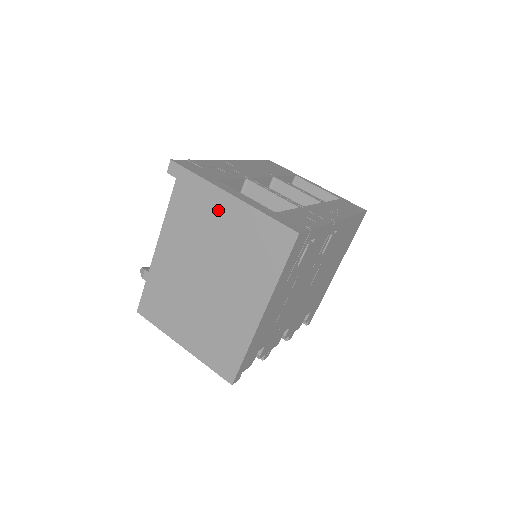
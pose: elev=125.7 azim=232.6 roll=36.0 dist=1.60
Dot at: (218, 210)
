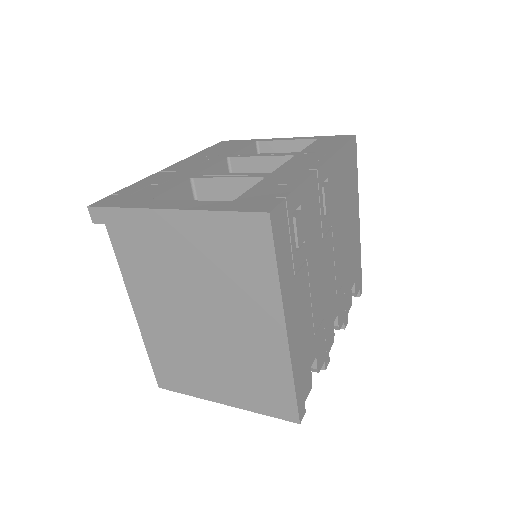
Dot at: (167, 235)
